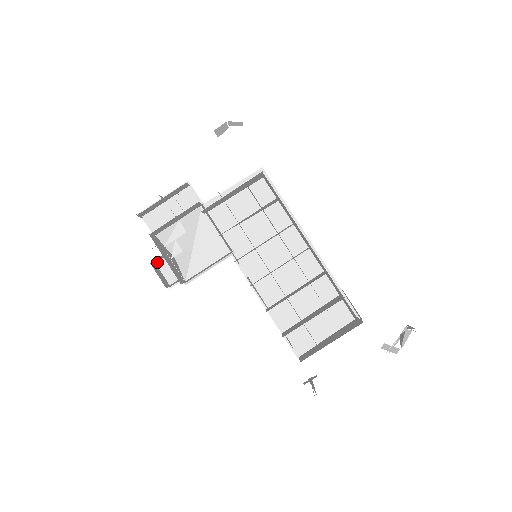
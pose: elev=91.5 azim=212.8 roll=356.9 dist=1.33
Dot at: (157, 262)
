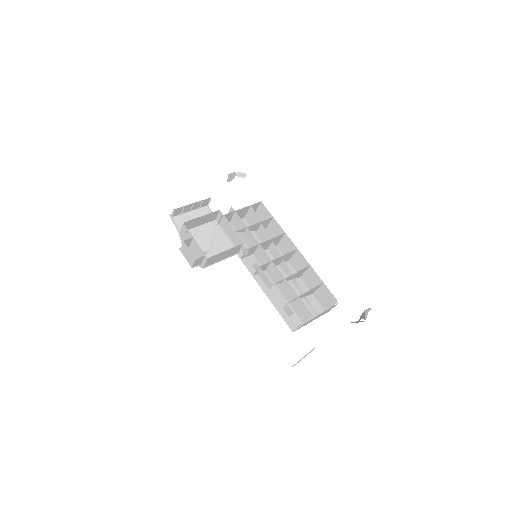
Dot at: (182, 249)
